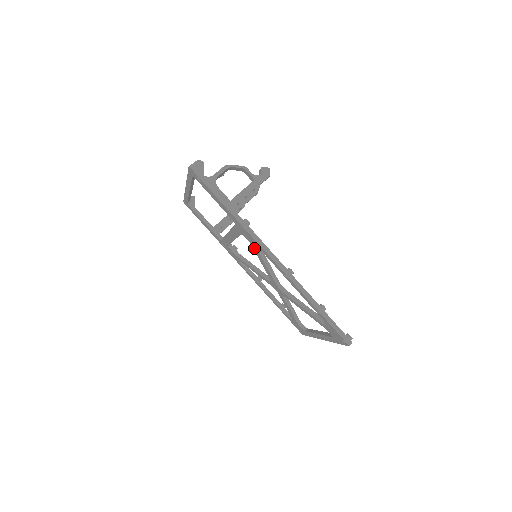
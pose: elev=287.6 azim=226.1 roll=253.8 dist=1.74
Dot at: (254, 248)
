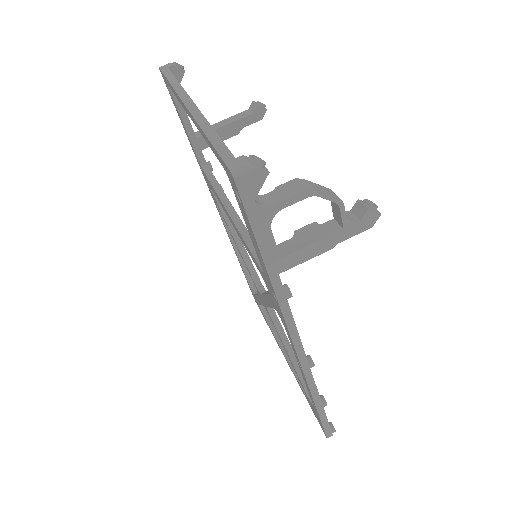
Dot at: (271, 299)
